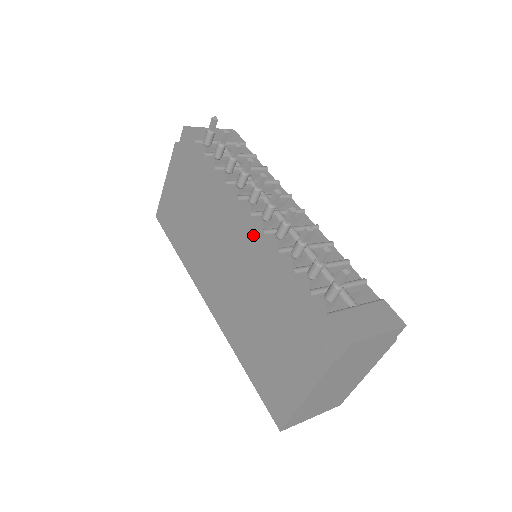
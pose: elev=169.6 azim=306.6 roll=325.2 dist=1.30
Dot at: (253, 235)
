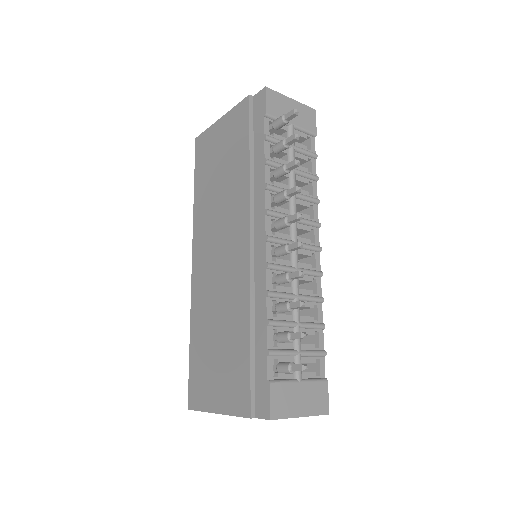
Dot at: (258, 258)
